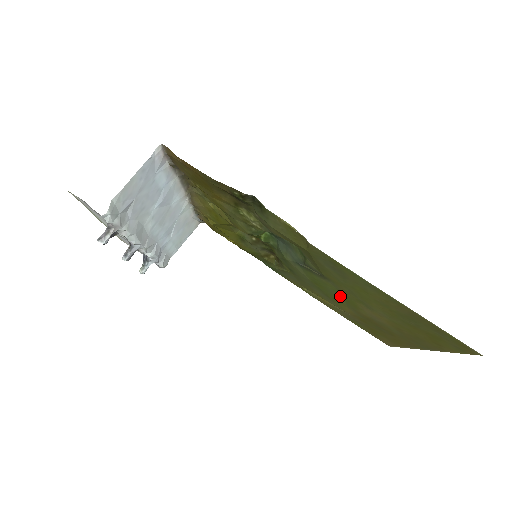
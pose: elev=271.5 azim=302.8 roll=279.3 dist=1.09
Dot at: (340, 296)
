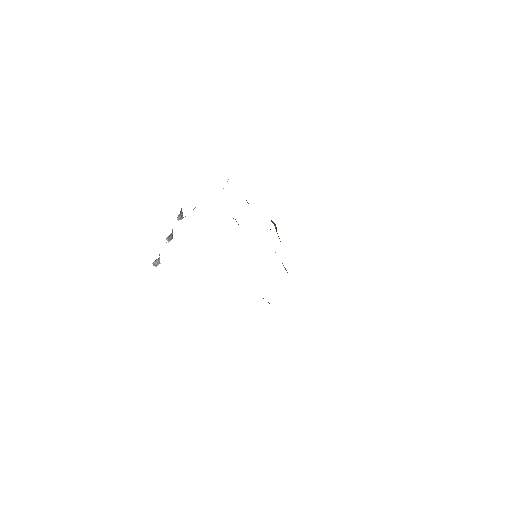
Dot at: occluded
